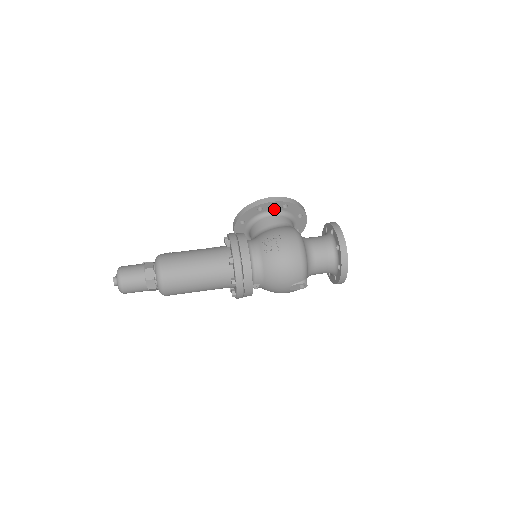
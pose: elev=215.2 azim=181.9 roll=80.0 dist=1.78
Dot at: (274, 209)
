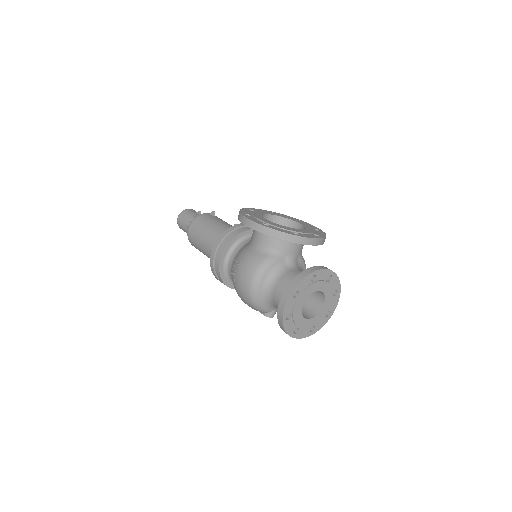
Dot at: occluded
